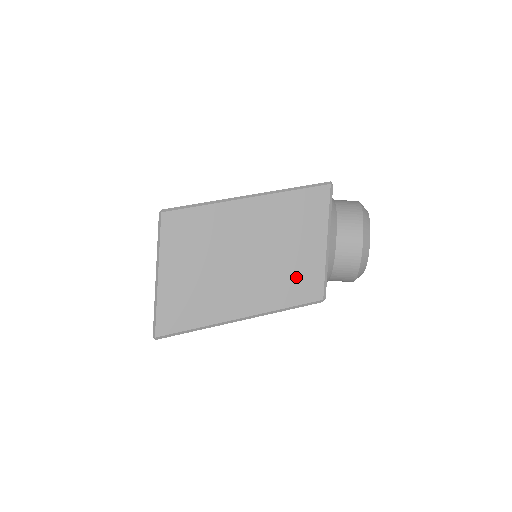
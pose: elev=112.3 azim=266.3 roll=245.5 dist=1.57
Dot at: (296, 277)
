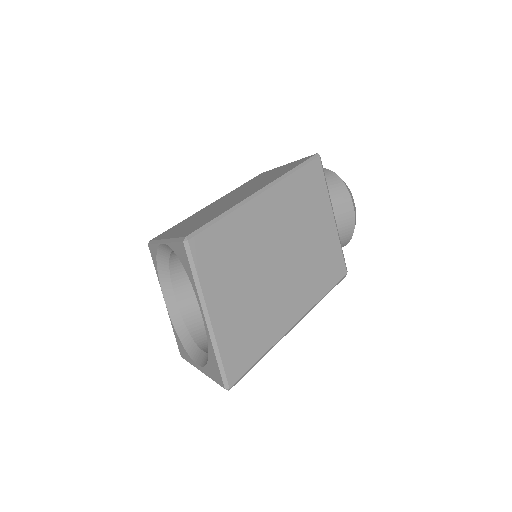
Dot at: (322, 261)
